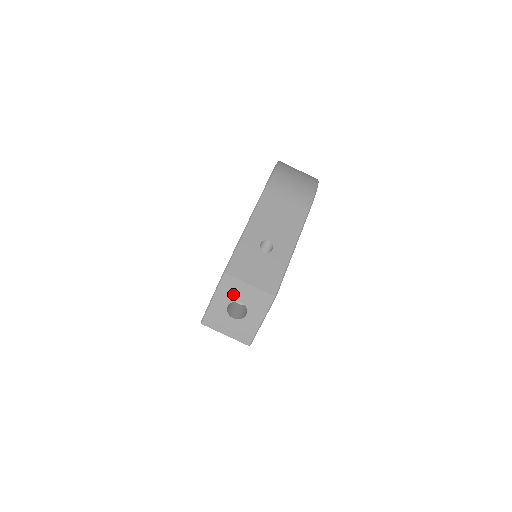
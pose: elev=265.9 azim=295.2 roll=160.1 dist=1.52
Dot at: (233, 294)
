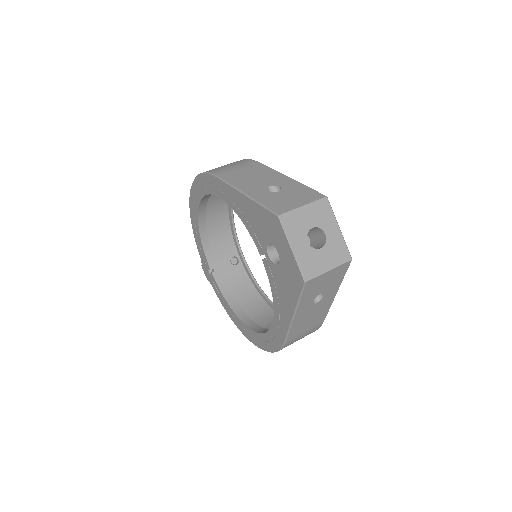
Dot at: (301, 227)
